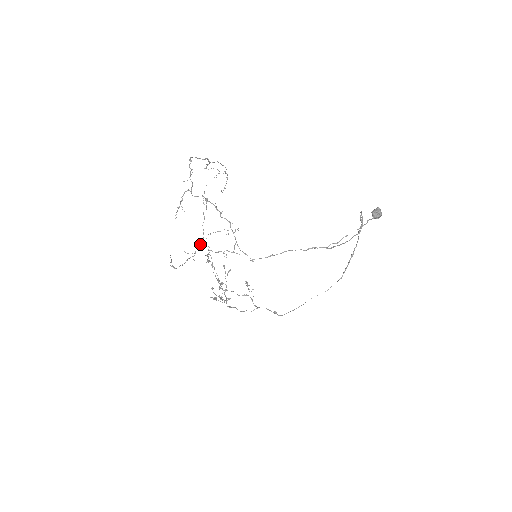
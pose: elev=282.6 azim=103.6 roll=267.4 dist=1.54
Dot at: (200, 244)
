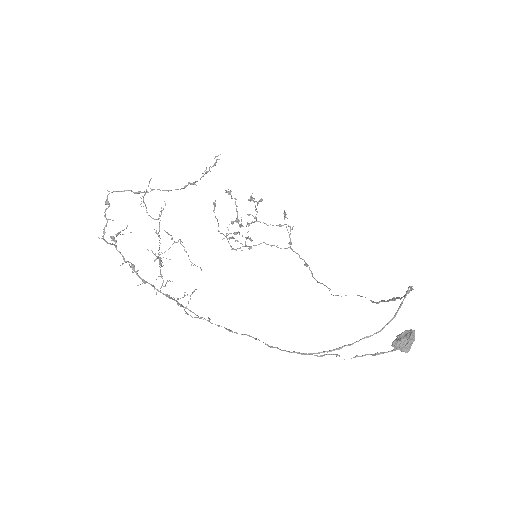
Dot at: (170, 247)
